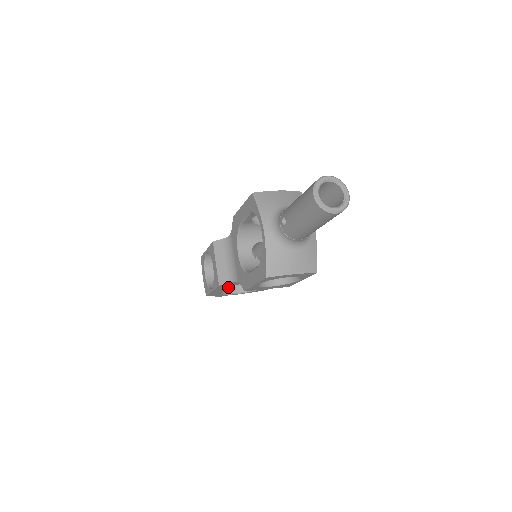
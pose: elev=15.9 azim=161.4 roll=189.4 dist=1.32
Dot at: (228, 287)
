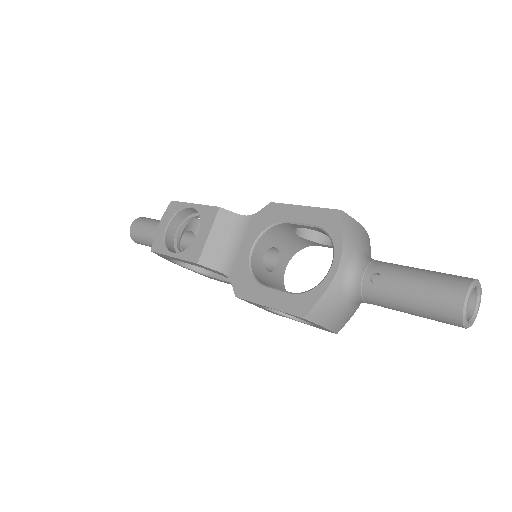
Dot at: occluded
